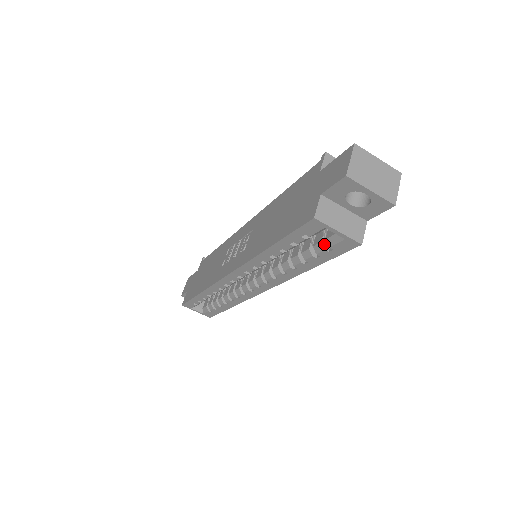
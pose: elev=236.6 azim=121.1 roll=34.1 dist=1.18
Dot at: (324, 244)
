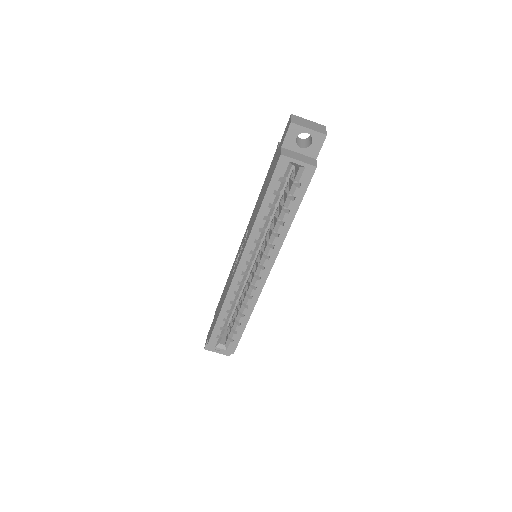
Dot at: (295, 185)
